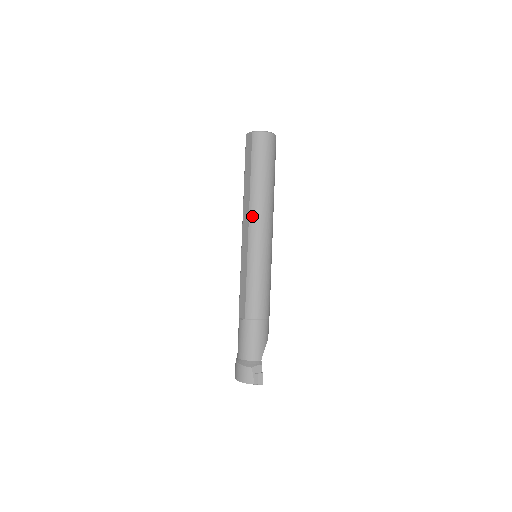
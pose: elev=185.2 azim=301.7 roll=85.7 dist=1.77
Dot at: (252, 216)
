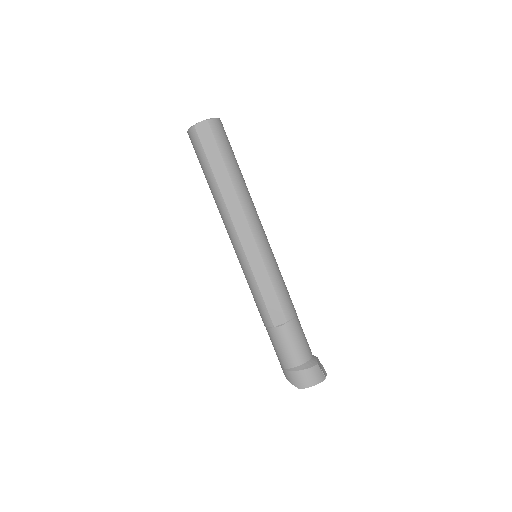
Dot at: (248, 212)
